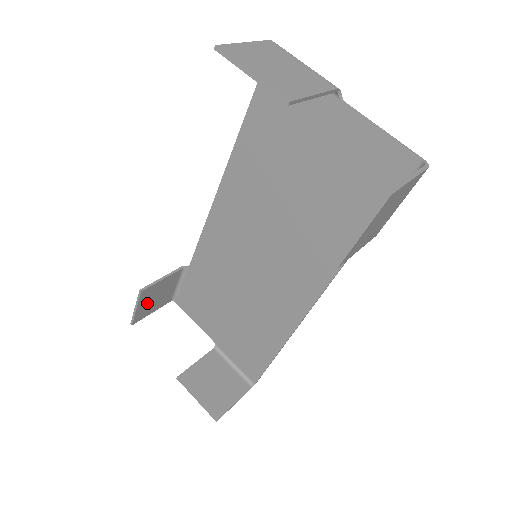
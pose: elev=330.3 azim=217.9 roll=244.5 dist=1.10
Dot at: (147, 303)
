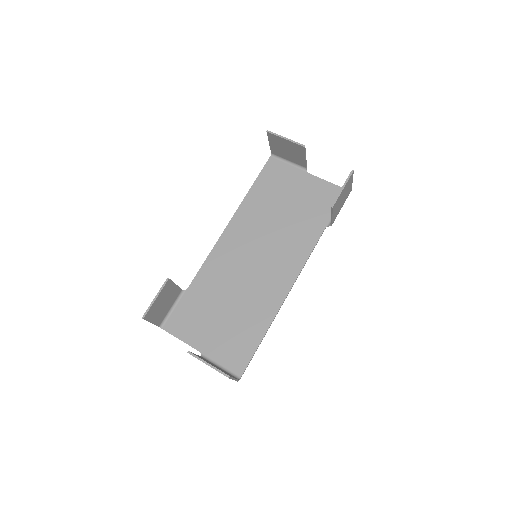
Dot at: (159, 302)
